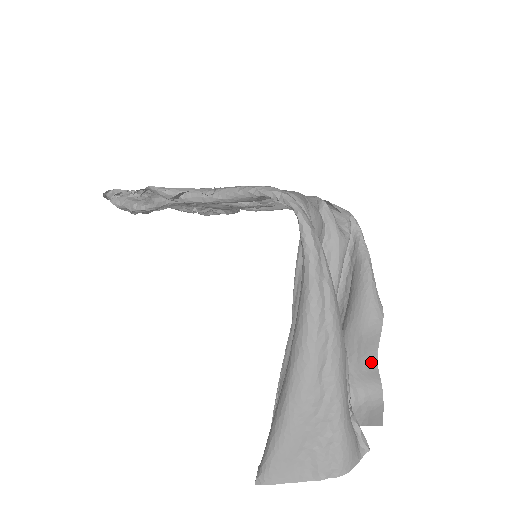
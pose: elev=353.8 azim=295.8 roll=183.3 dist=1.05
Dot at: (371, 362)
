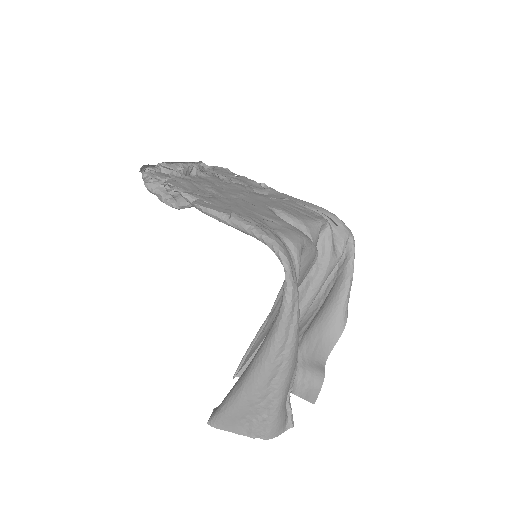
Dot at: (321, 360)
